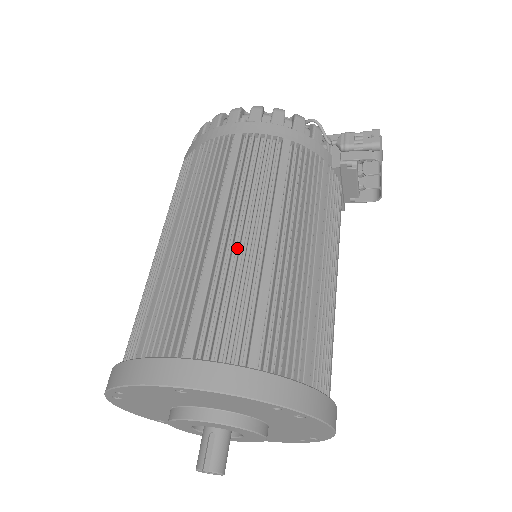
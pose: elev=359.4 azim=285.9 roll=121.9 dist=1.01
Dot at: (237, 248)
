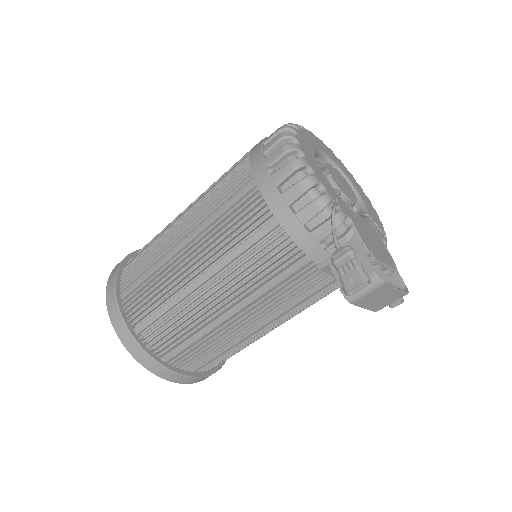
Dot at: (176, 269)
